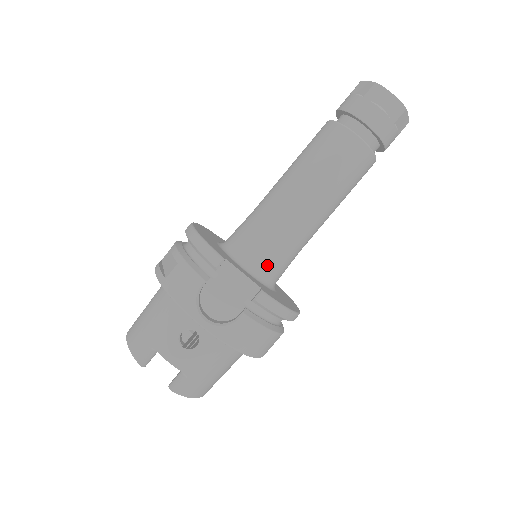
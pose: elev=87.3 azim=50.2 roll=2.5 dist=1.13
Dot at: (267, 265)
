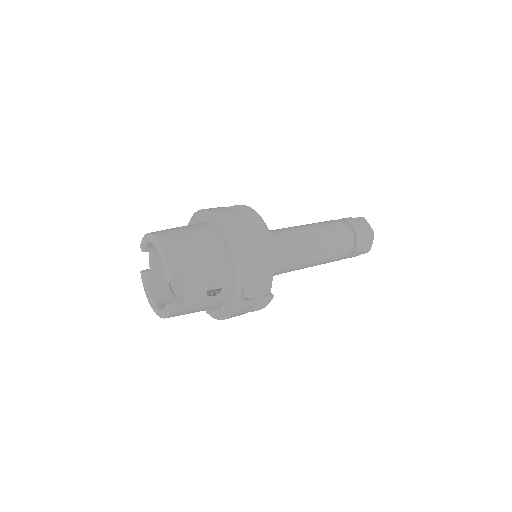
Dot at: occluded
